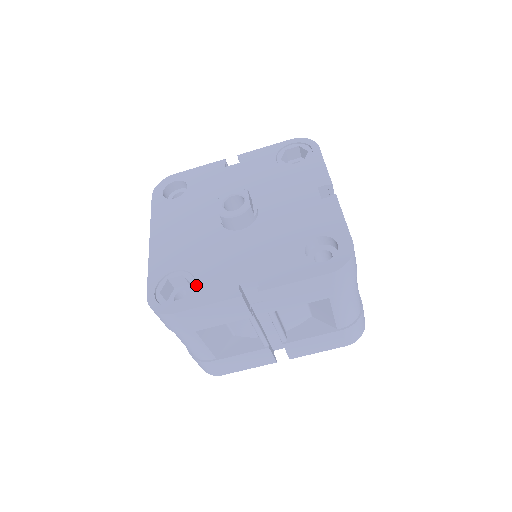
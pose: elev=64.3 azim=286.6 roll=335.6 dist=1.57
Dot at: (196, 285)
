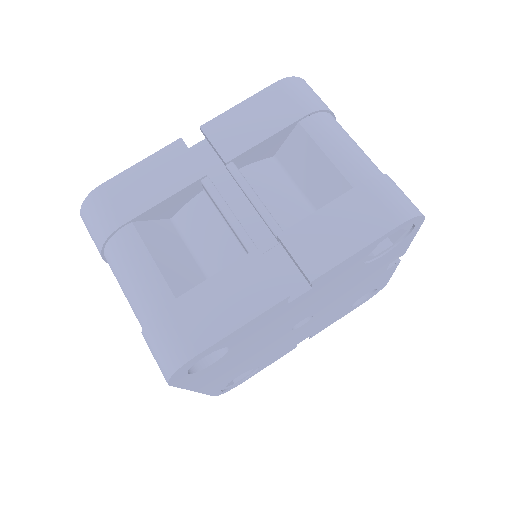
Dot at: occluded
